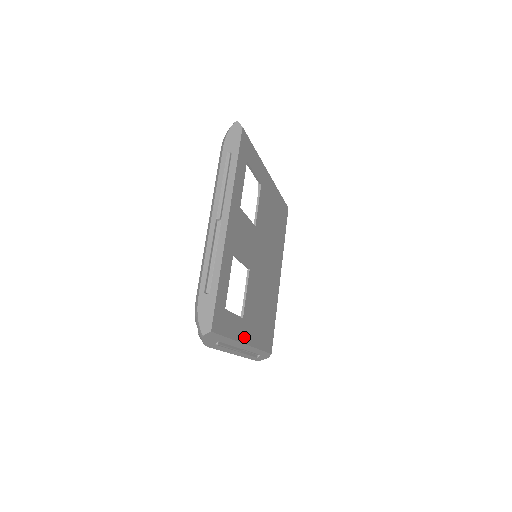
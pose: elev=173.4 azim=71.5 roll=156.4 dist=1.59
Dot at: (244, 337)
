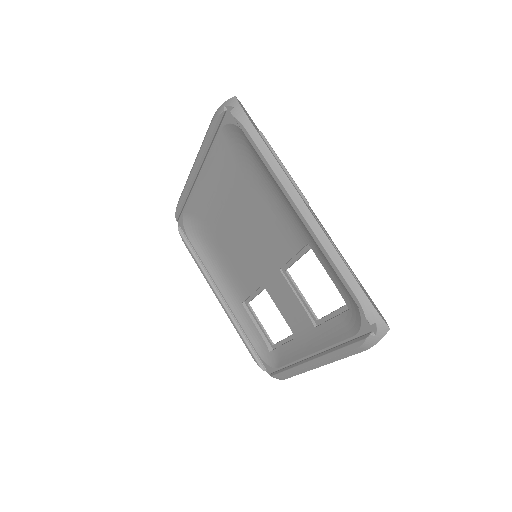
Dot at: occluded
